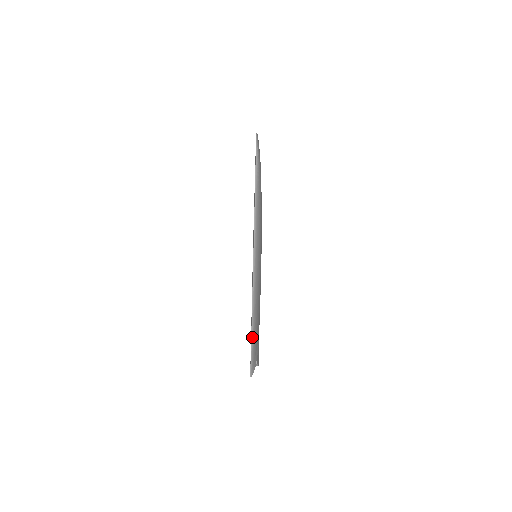
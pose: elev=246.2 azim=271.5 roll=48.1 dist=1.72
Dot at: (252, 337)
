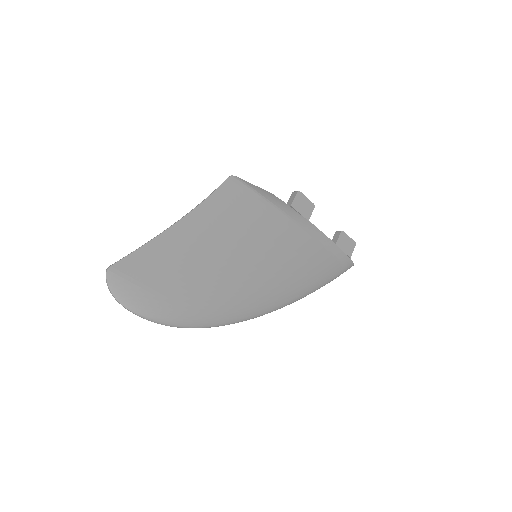
Dot at: (322, 286)
